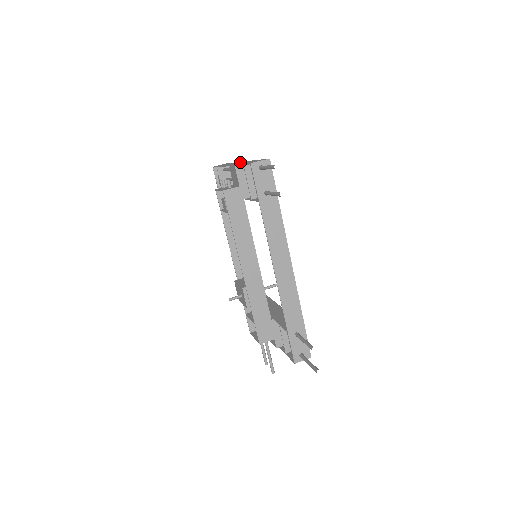
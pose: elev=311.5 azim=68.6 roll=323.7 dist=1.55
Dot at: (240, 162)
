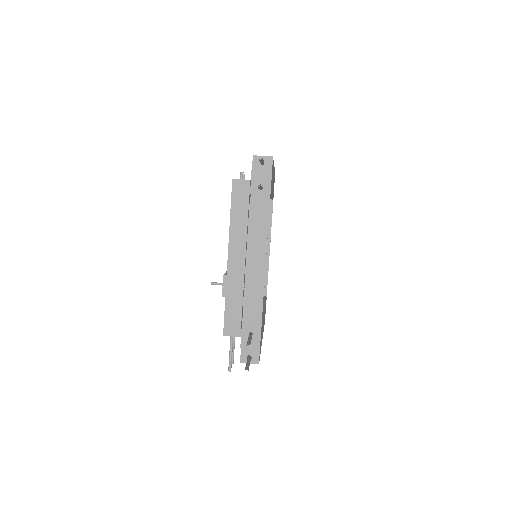
Dot at: occluded
